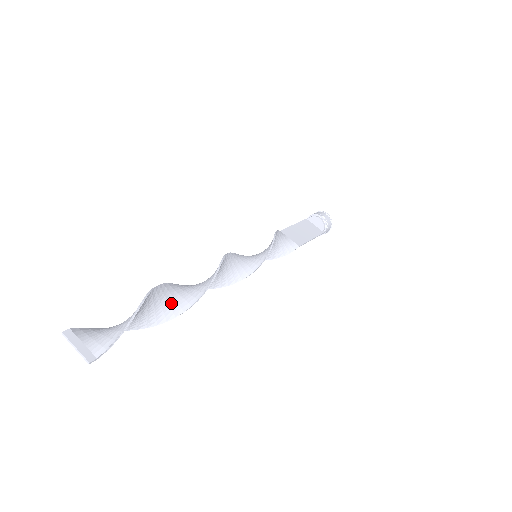
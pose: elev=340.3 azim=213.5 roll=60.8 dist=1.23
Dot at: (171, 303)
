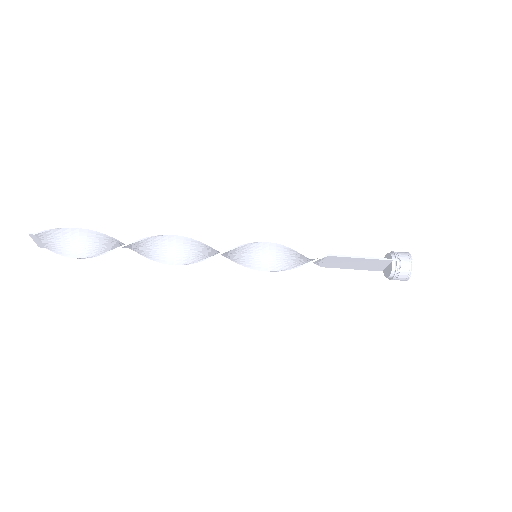
Dot at: (126, 246)
